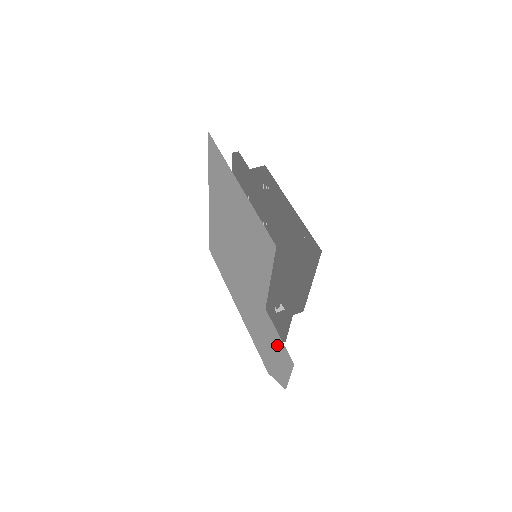
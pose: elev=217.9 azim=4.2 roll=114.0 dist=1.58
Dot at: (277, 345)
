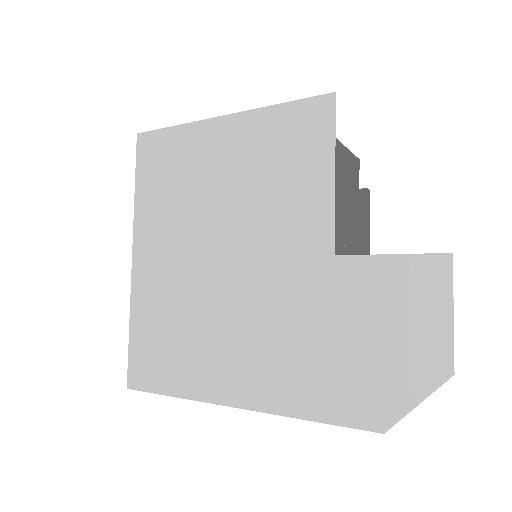
Dot at: (390, 289)
